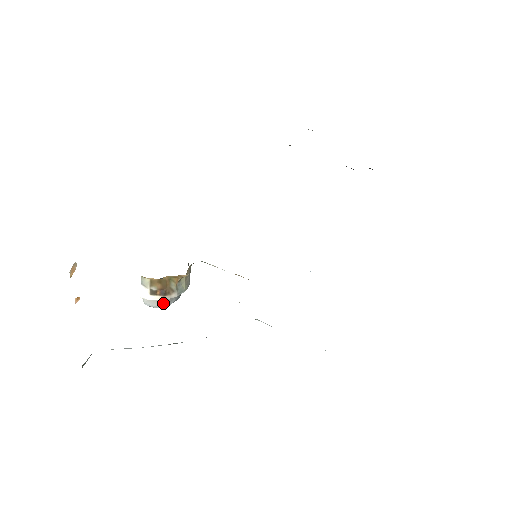
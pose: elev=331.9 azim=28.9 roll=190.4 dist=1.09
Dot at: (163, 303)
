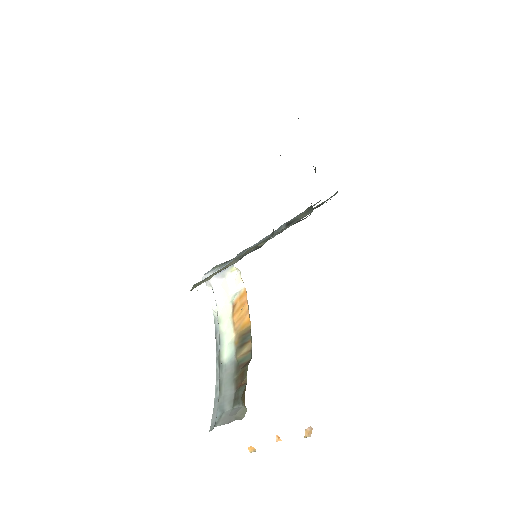
Dot at: occluded
